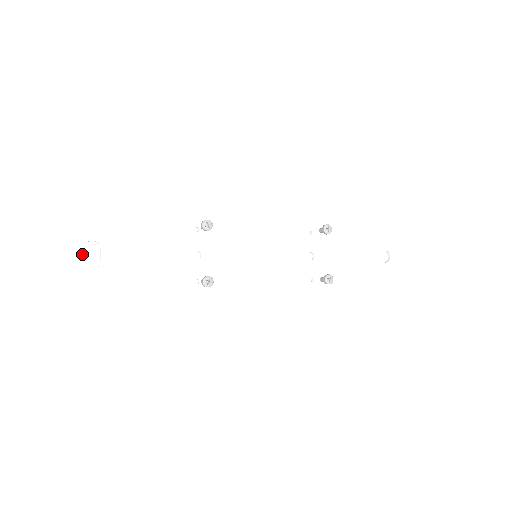
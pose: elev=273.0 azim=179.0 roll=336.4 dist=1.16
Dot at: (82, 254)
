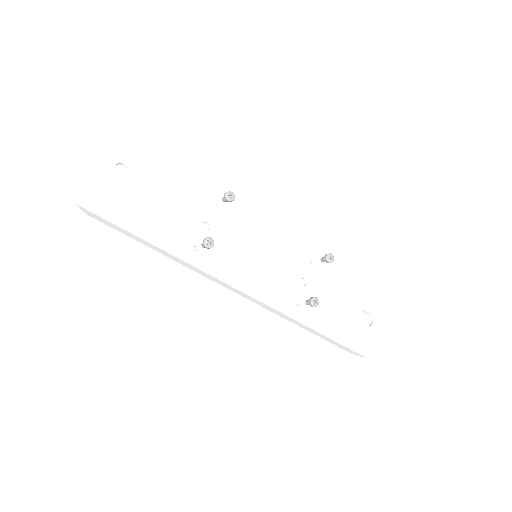
Dot at: (110, 170)
